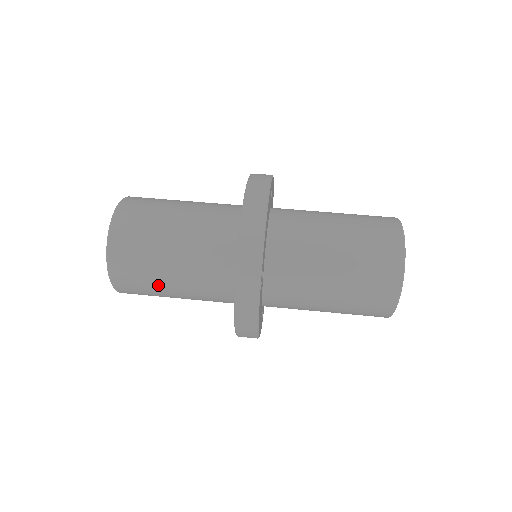
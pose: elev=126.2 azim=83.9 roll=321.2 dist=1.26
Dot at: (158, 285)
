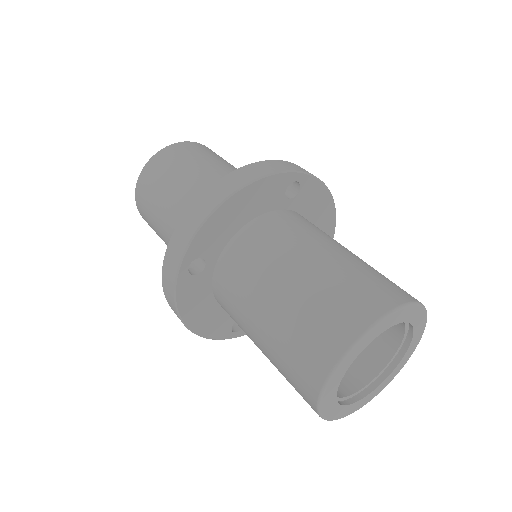
Dot at: (158, 230)
